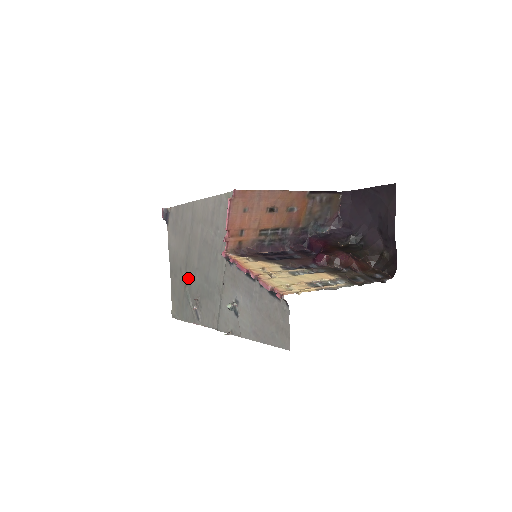
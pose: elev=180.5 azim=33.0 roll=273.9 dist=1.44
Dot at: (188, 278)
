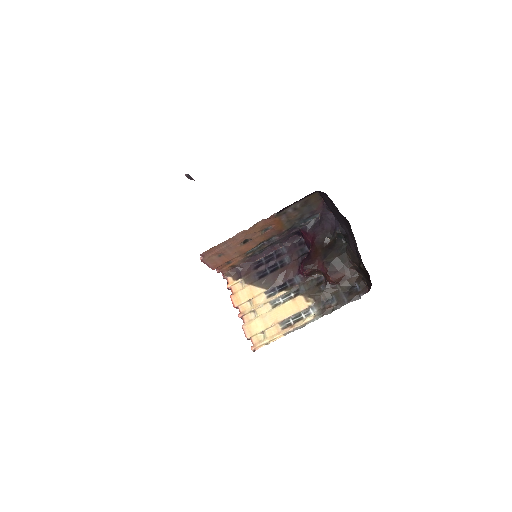
Dot at: occluded
